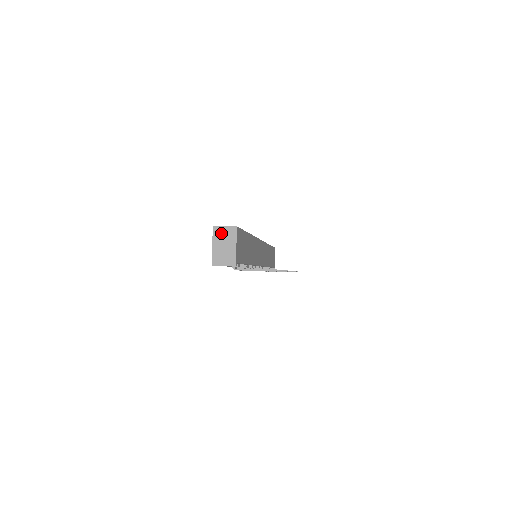
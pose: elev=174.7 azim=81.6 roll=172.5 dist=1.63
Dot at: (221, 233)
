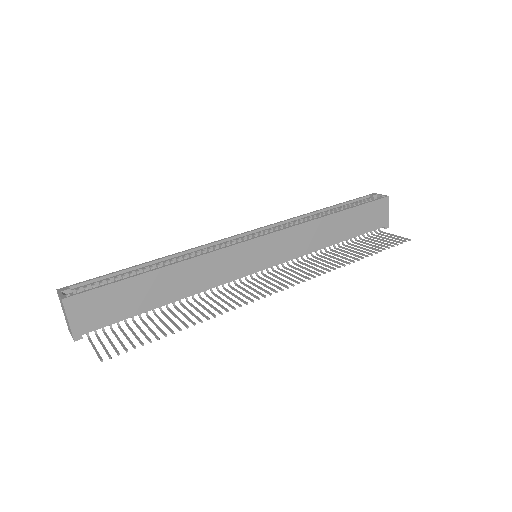
Dot at: (60, 300)
